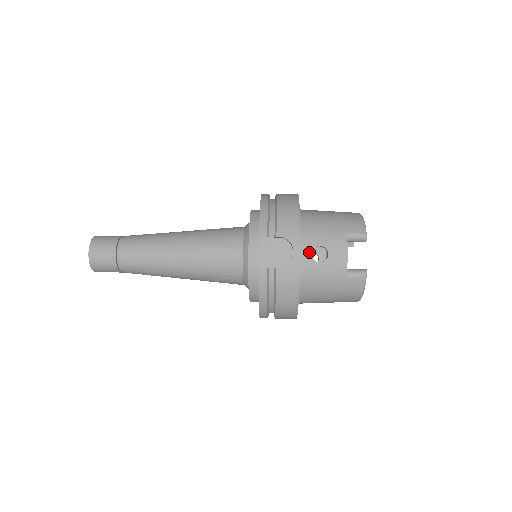
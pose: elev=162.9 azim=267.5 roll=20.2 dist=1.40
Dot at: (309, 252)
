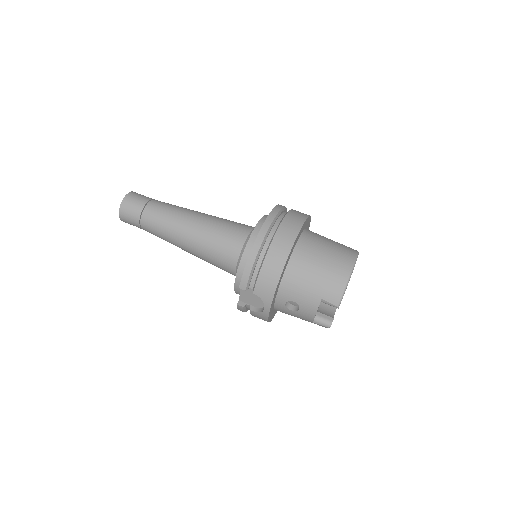
Dot at: (283, 302)
